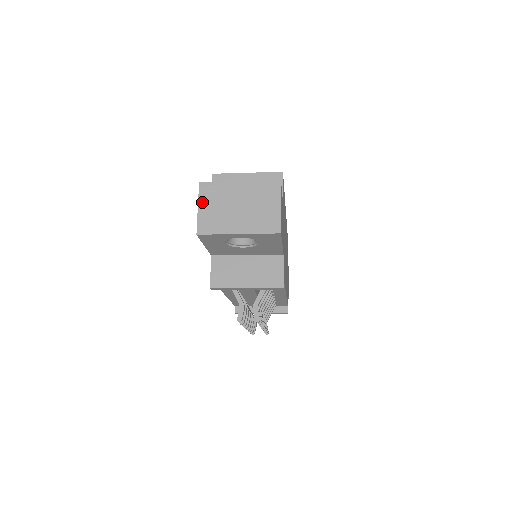
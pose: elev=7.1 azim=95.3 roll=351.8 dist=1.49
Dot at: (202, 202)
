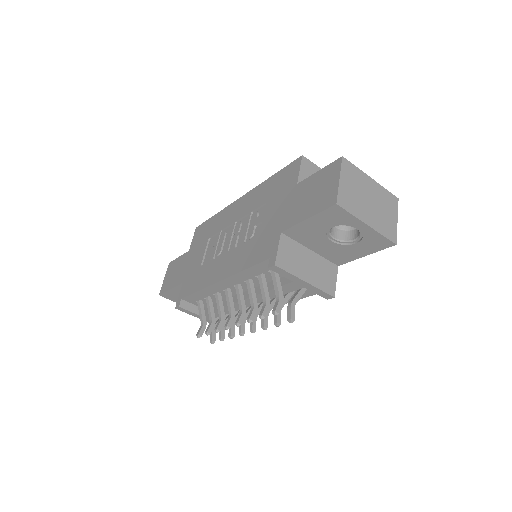
Dot at: (343, 176)
